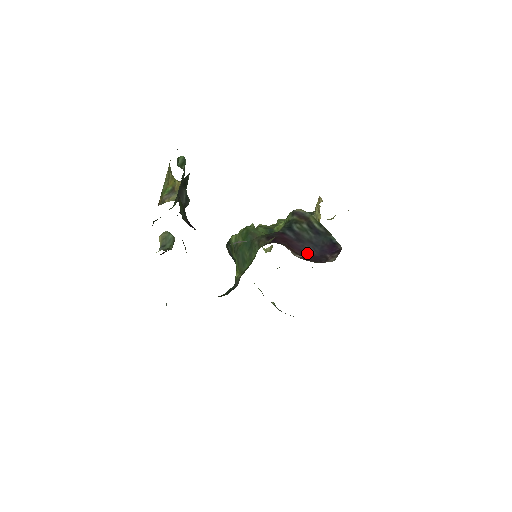
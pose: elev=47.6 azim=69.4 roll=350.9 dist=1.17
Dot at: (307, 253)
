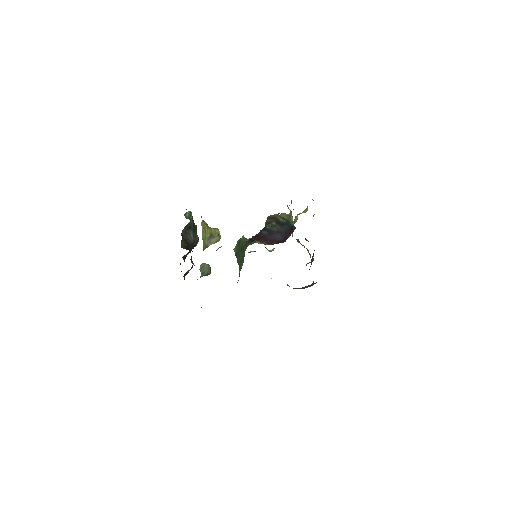
Dot at: (276, 240)
